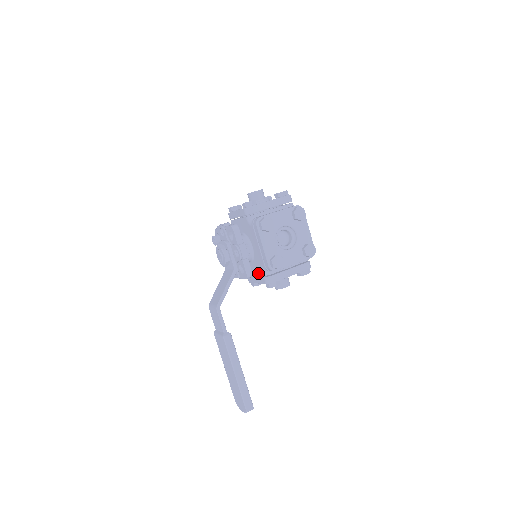
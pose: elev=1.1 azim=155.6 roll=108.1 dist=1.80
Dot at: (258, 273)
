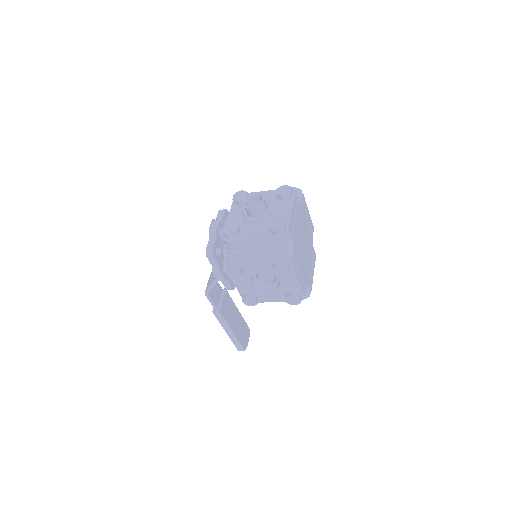
Dot at: occluded
